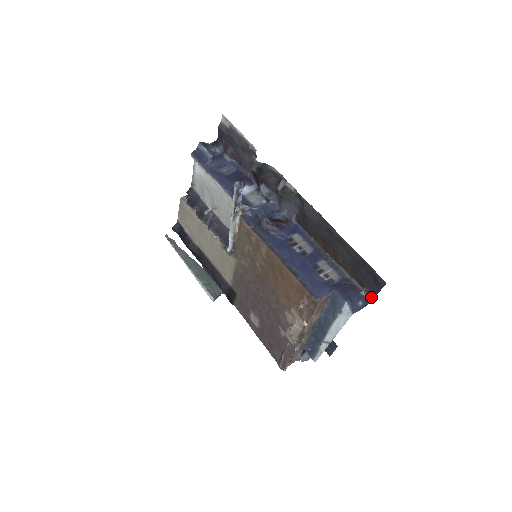
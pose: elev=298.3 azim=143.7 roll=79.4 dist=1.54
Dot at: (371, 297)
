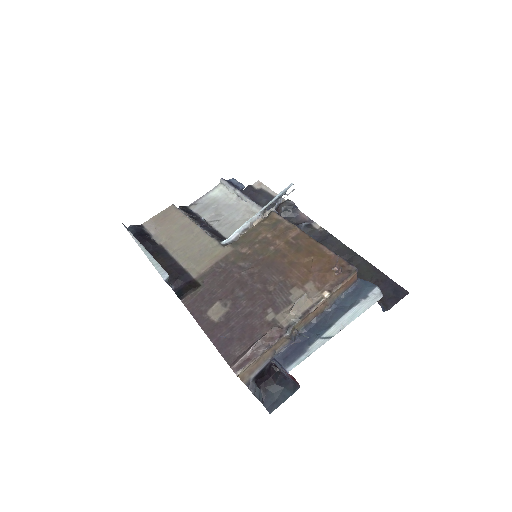
Dot at: (386, 308)
